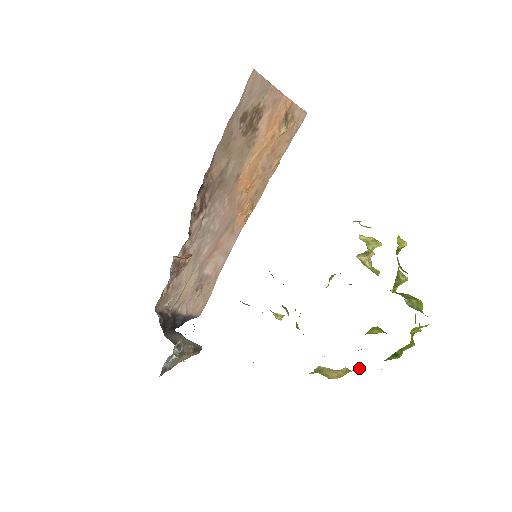
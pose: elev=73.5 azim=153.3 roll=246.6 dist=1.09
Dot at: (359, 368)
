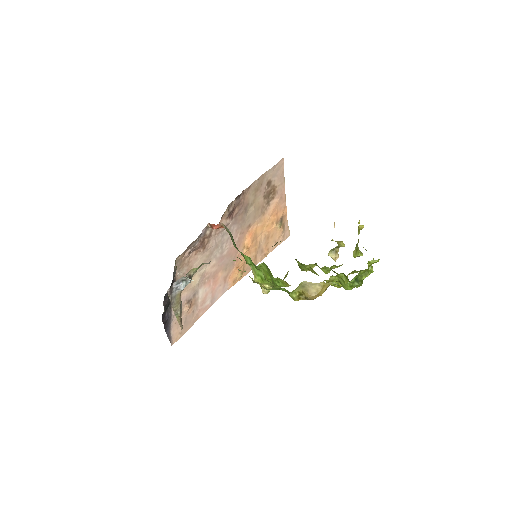
Dot at: (333, 282)
